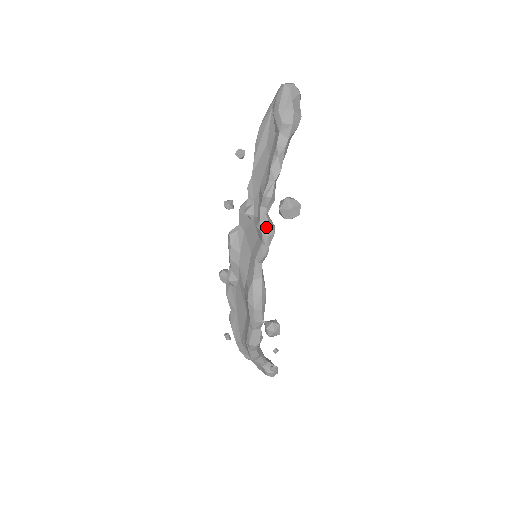
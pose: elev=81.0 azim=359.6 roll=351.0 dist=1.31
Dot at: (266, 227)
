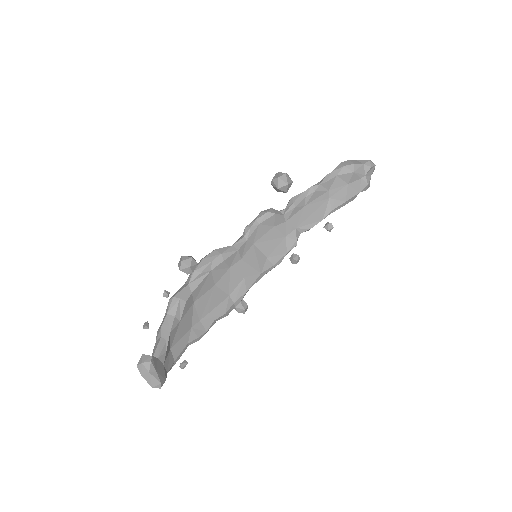
Dot at: occluded
